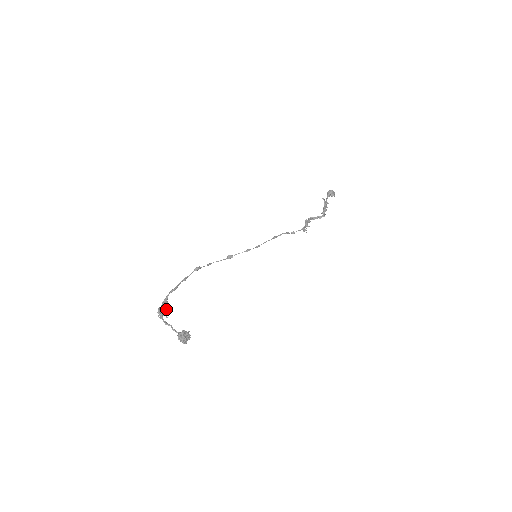
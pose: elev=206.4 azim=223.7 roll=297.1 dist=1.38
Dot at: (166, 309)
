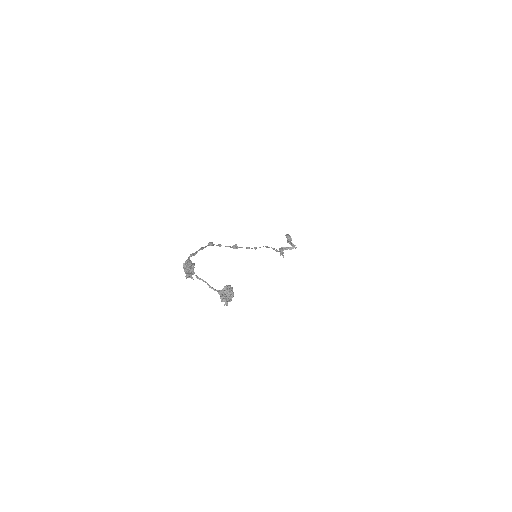
Dot at: occluded
